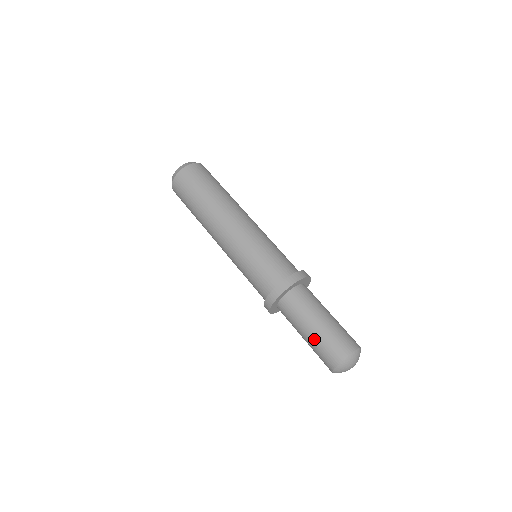
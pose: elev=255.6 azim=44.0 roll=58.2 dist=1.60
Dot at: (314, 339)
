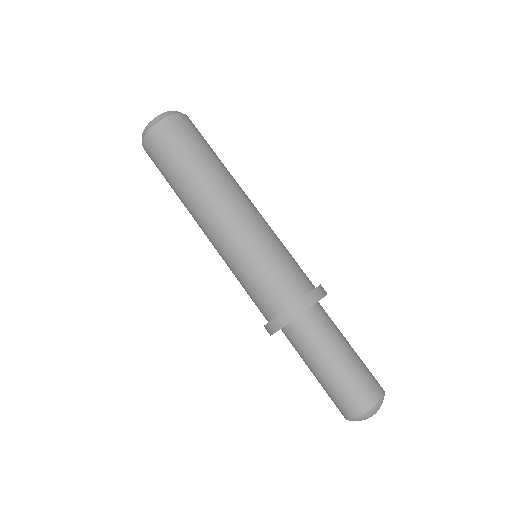
Dot at: occluded
